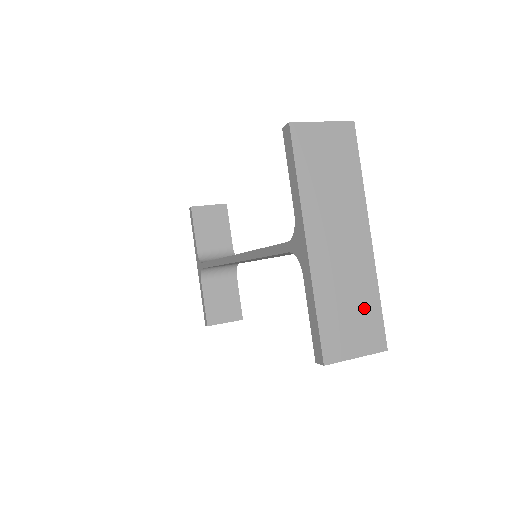
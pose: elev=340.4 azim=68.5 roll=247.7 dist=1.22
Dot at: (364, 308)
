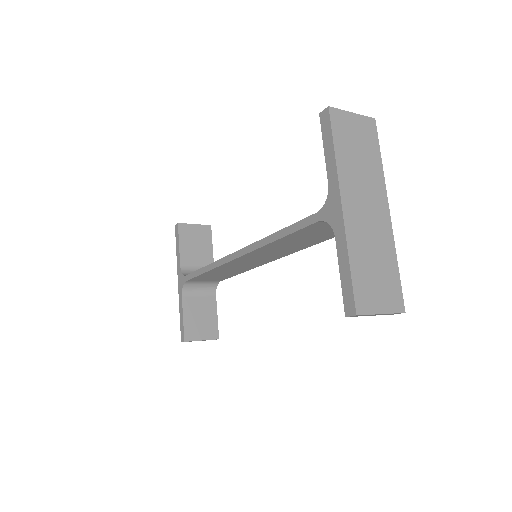
Dot at: (386, 271)
